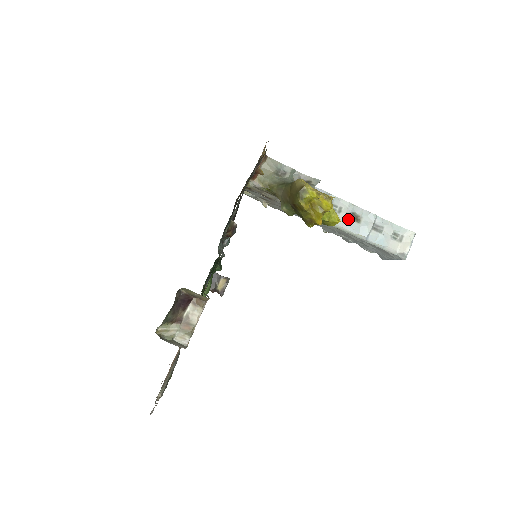
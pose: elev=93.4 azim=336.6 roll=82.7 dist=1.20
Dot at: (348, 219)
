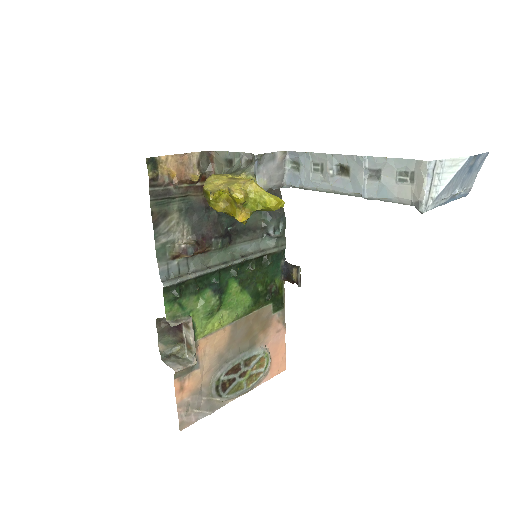
Dot at: (334, 176)
